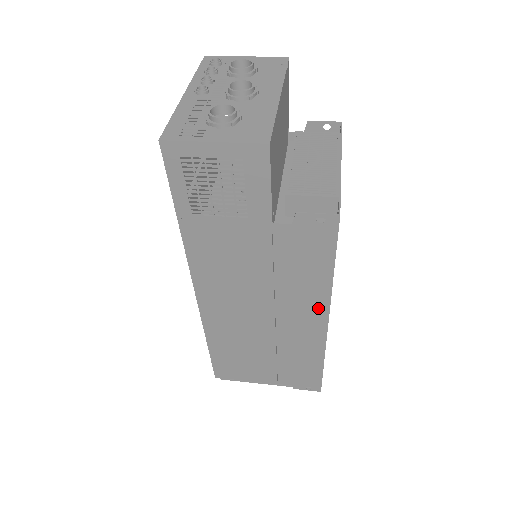
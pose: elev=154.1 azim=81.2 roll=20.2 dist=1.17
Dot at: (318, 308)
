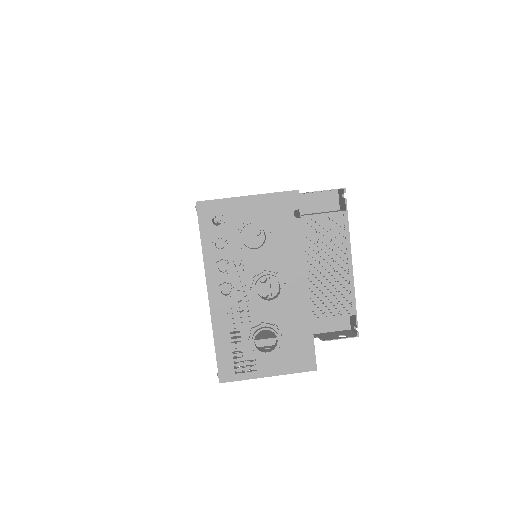
Dot at: occluded
